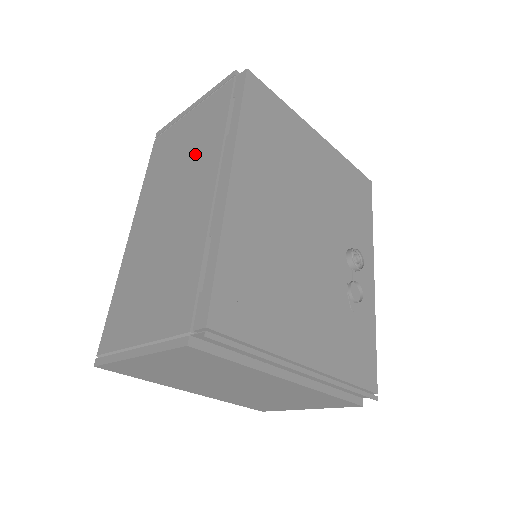
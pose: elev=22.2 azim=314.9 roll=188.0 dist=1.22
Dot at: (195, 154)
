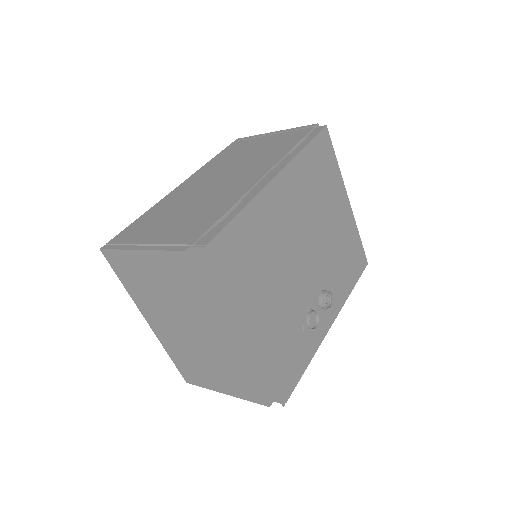
Dot at: (259, 157)
